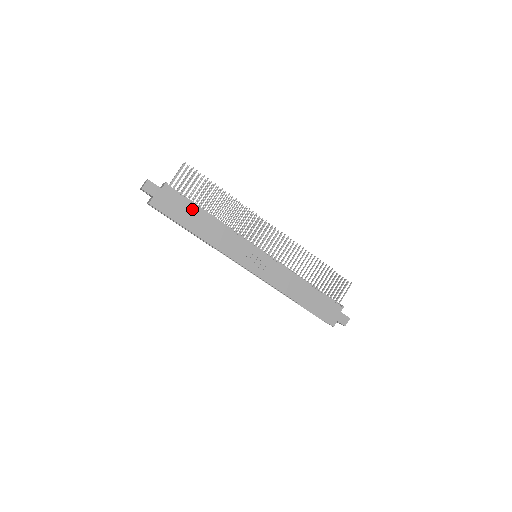
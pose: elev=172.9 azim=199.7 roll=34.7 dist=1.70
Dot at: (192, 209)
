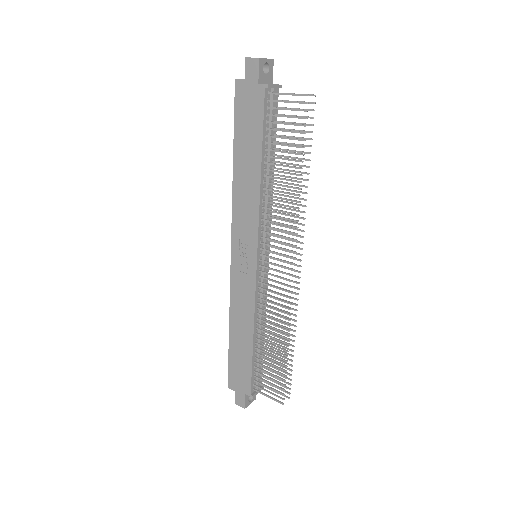
Dot at: (257, 140)
